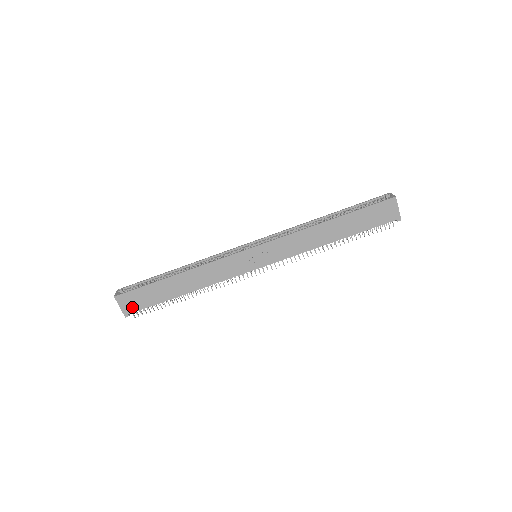
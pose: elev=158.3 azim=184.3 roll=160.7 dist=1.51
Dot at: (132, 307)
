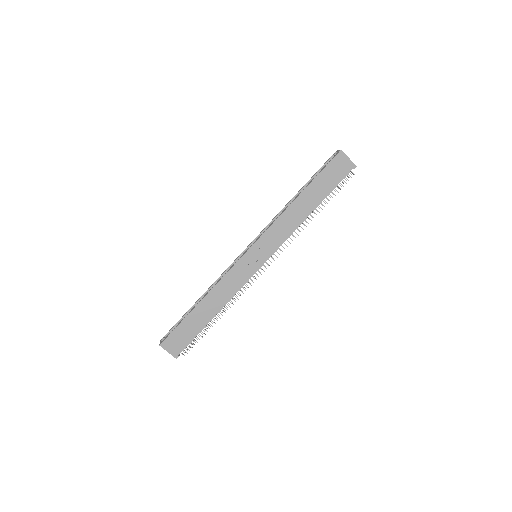
Dot at: (178, 347)
